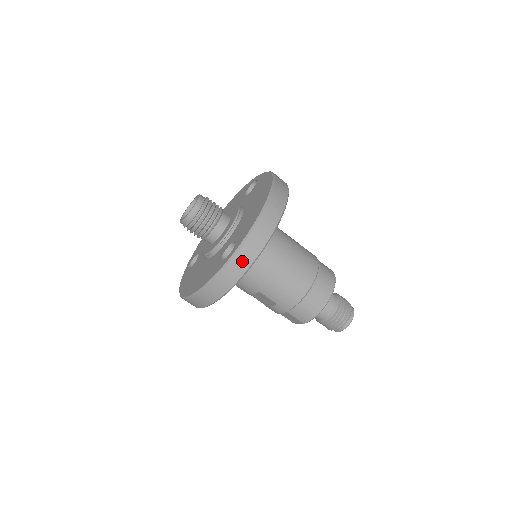
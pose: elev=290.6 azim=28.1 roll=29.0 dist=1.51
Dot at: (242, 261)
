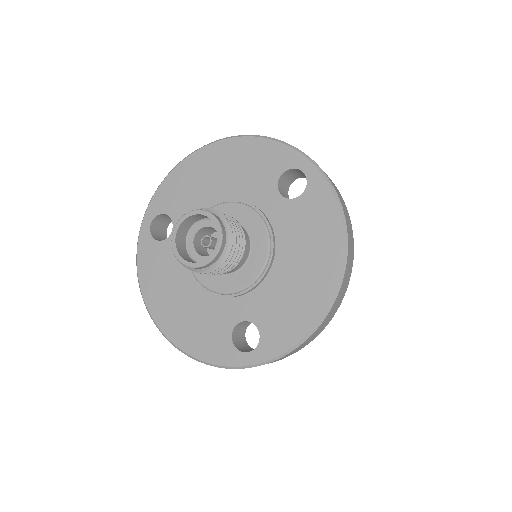
Dot at: occluded
